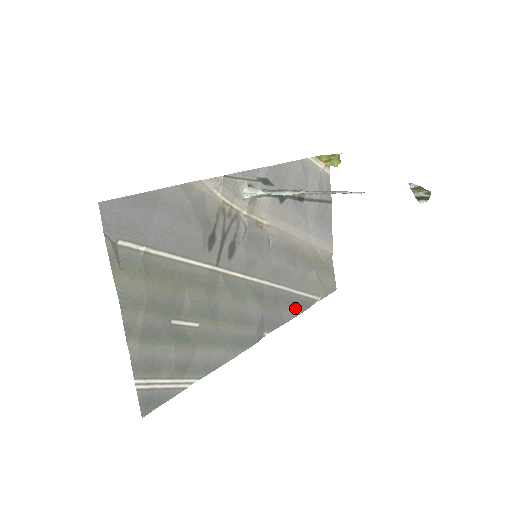
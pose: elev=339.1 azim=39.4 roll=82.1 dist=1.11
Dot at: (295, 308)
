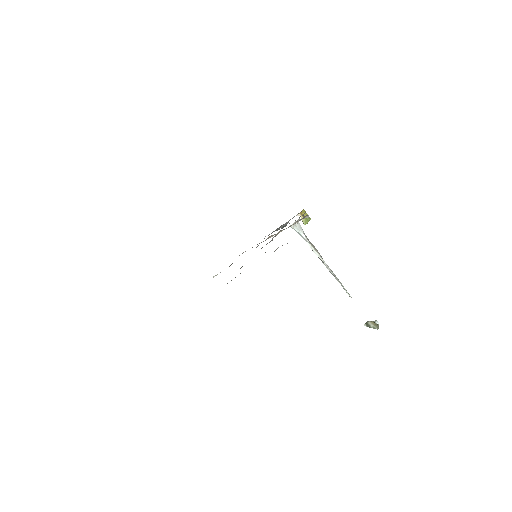
Dot at: occluded
